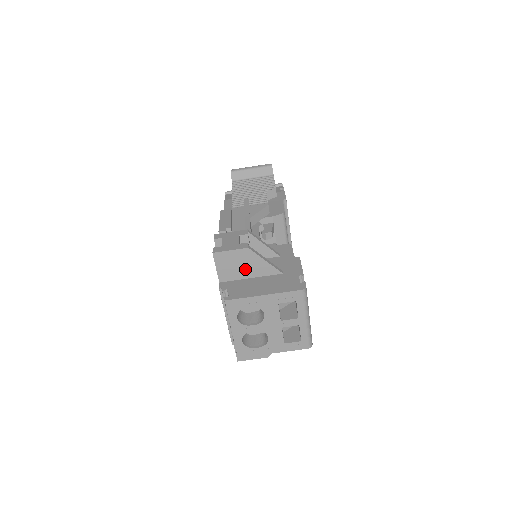
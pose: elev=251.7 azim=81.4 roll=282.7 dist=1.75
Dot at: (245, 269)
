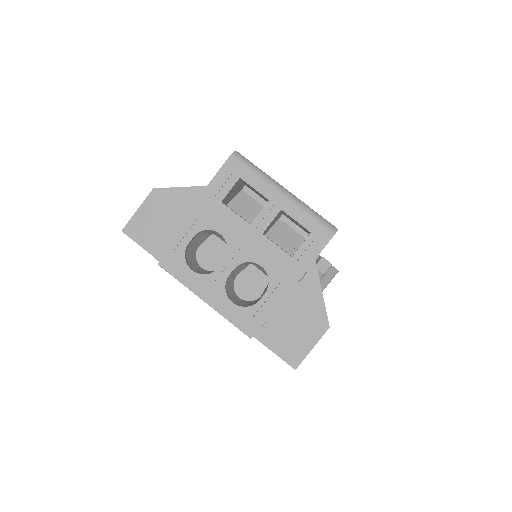
Dot at: (175, 219)
